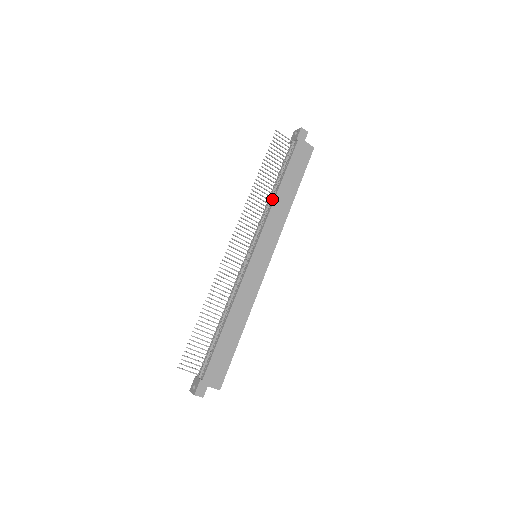
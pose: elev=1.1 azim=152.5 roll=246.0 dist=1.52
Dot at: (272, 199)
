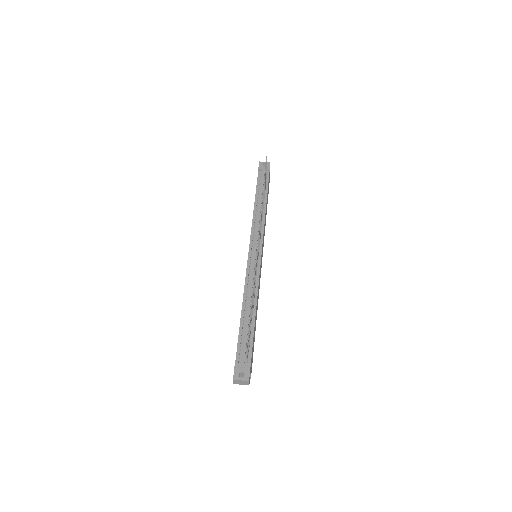
Dot at: occluded
